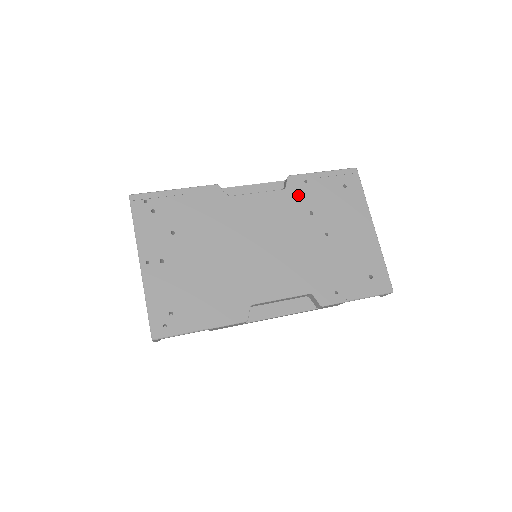
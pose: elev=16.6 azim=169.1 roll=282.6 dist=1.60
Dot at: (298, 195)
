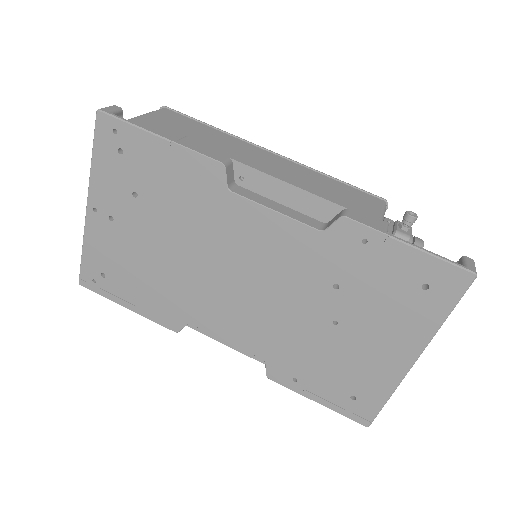
Dot at: (336, 252)
